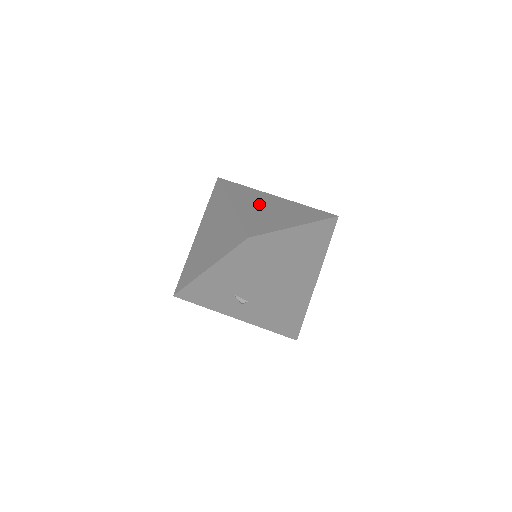
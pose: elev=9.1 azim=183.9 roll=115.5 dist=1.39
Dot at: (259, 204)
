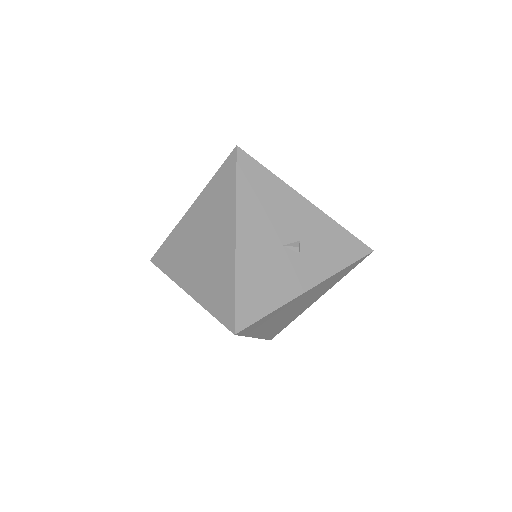
Dot at: occluded
